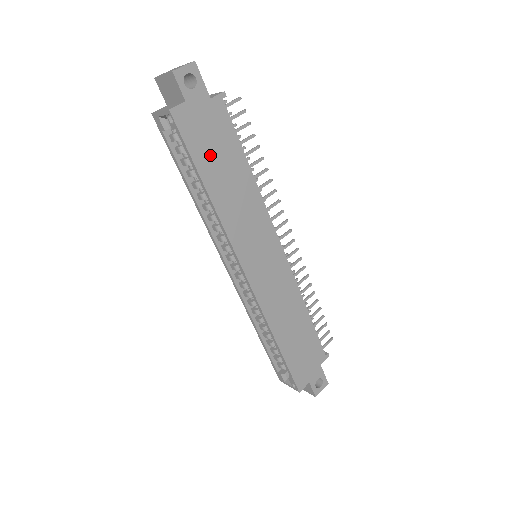
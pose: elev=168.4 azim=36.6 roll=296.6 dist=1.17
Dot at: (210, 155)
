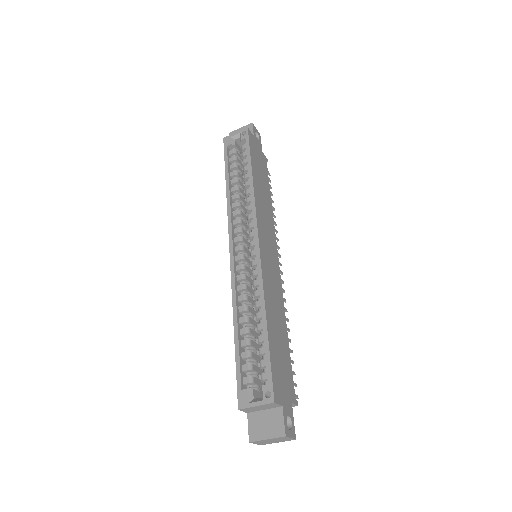
Dot at: (257, 165)
